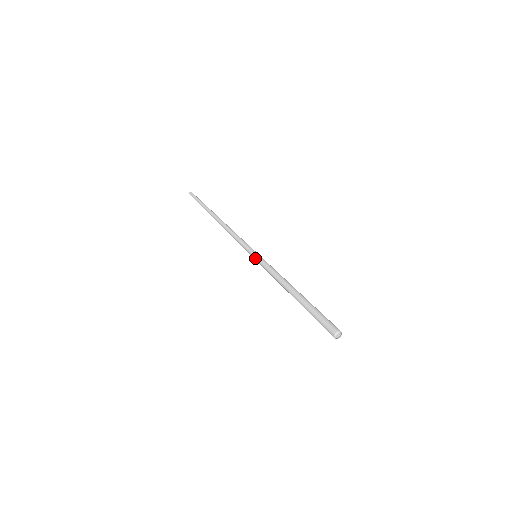
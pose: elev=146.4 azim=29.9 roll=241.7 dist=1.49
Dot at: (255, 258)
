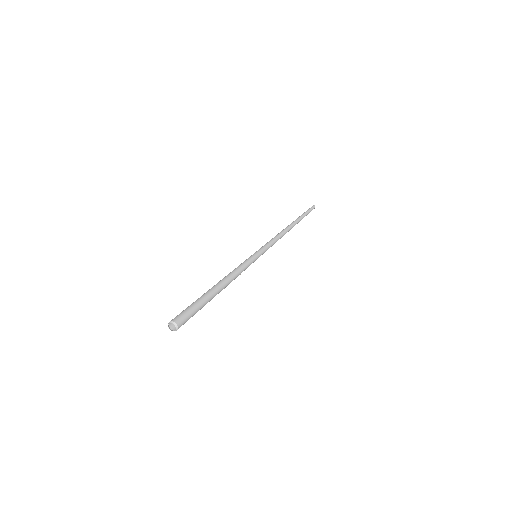
Dot at: occluded
